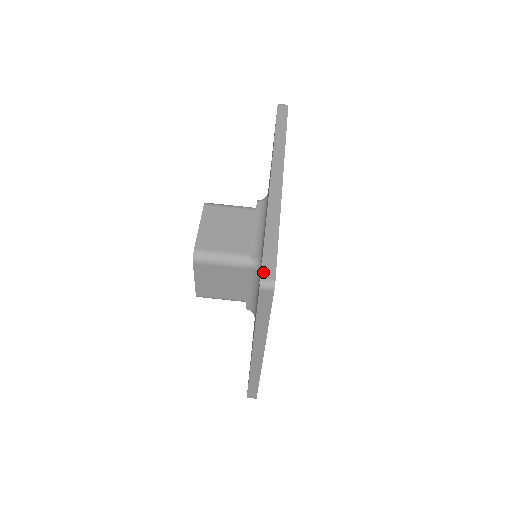
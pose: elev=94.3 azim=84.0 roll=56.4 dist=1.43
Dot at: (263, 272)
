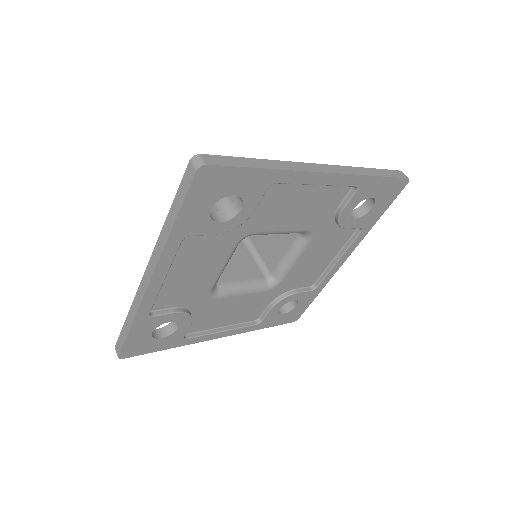
Dot at: (209, 156)
